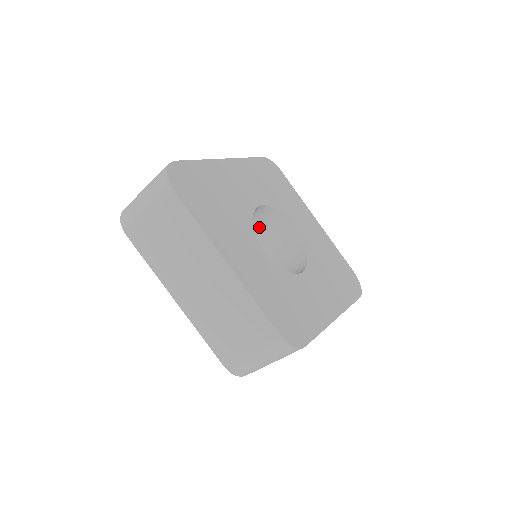
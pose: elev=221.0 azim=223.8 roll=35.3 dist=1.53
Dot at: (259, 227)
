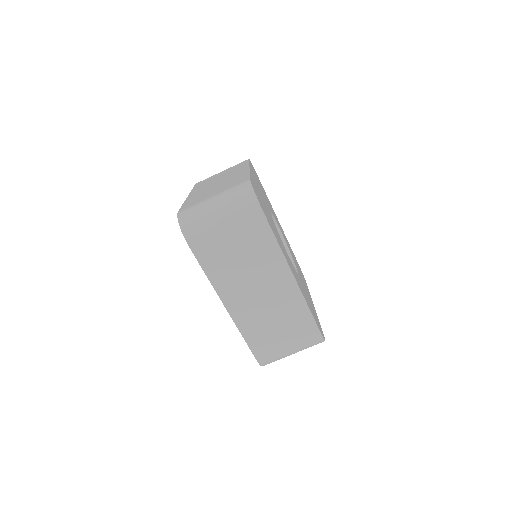
Dot at: occluded
